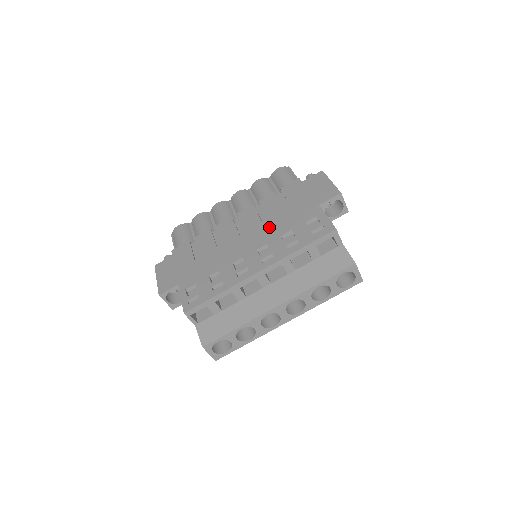
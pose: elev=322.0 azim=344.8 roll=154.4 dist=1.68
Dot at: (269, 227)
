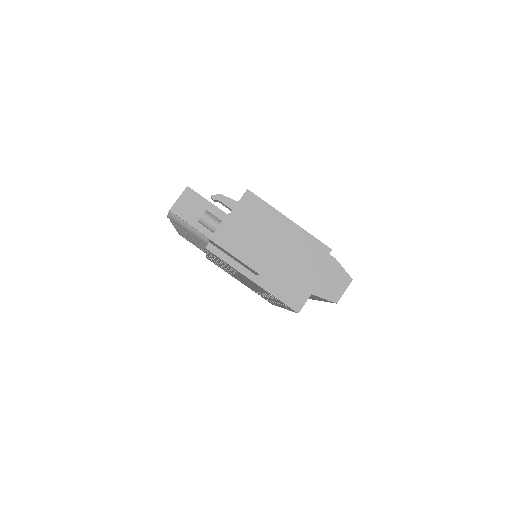
Dot at: occluded
